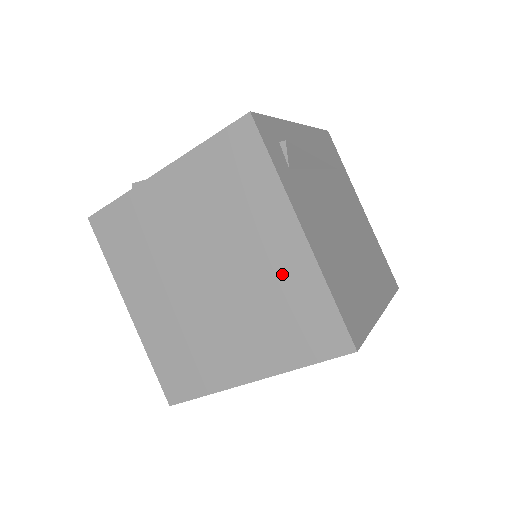
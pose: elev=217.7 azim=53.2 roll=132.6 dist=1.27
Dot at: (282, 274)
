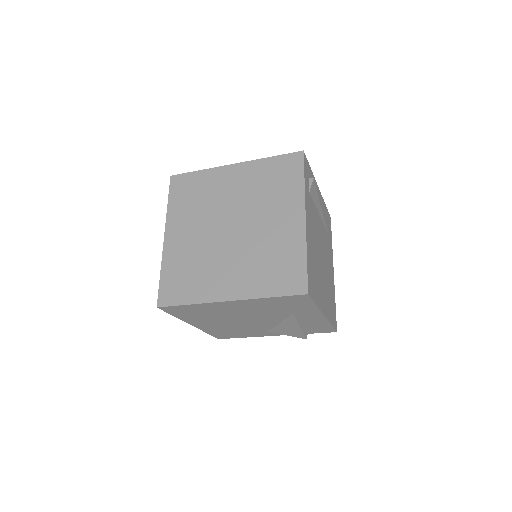
Dot at: (282, 238)
